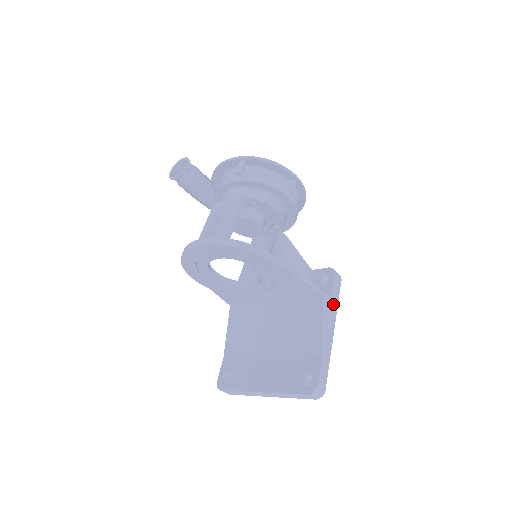
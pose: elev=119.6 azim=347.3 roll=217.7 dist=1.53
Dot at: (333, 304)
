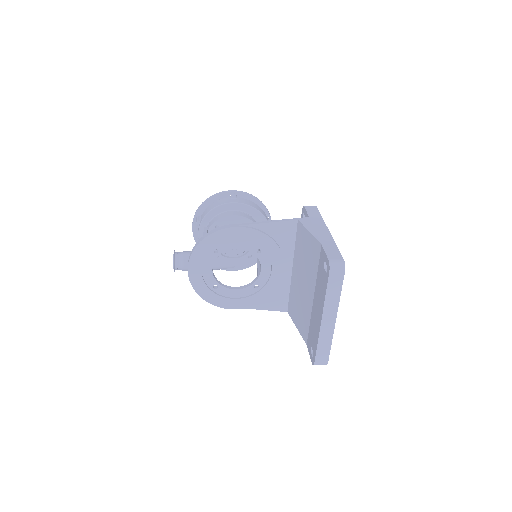
Dot at: (315, 219)
